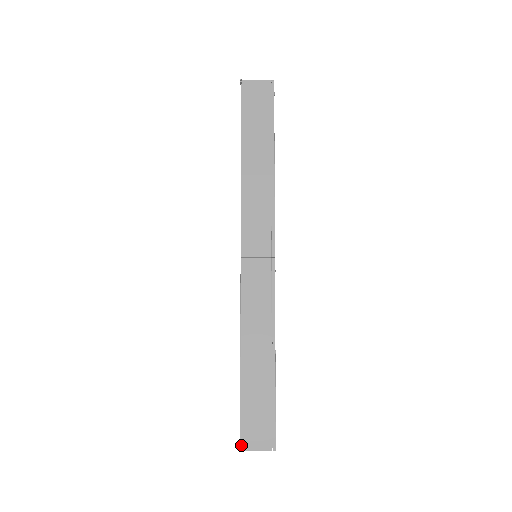
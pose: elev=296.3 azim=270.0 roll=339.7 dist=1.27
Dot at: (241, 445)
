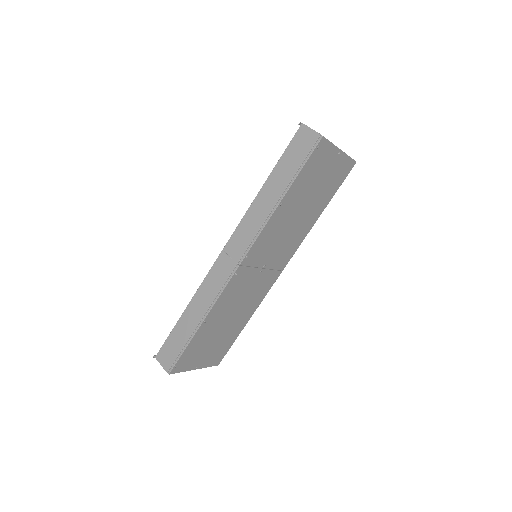
Dot at: (157, 355)
